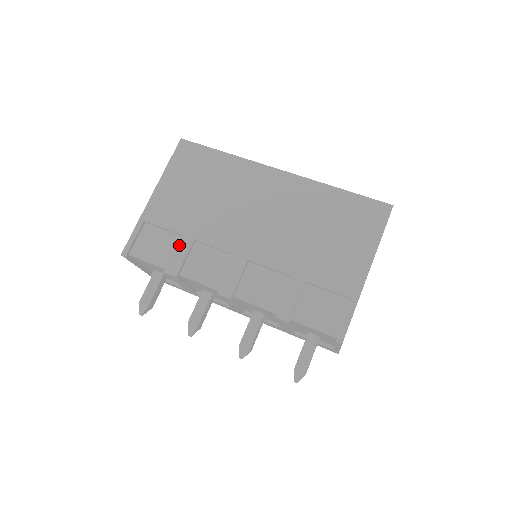
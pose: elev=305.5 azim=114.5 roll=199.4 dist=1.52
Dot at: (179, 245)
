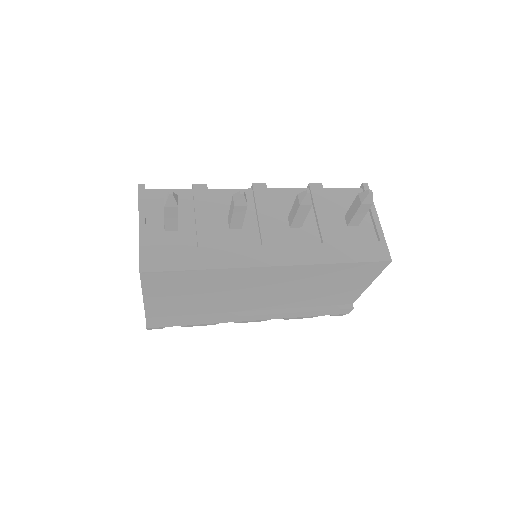
Dot at: occluded
